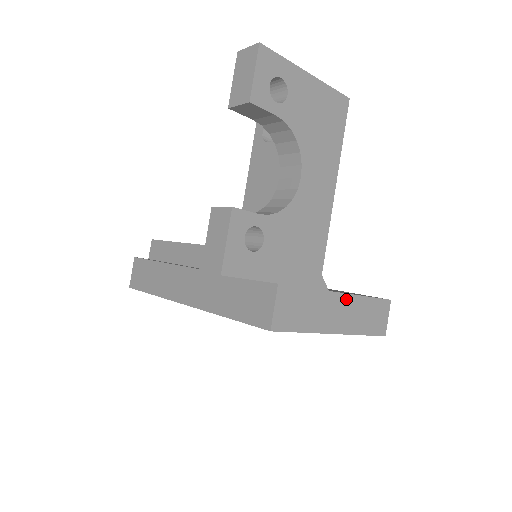
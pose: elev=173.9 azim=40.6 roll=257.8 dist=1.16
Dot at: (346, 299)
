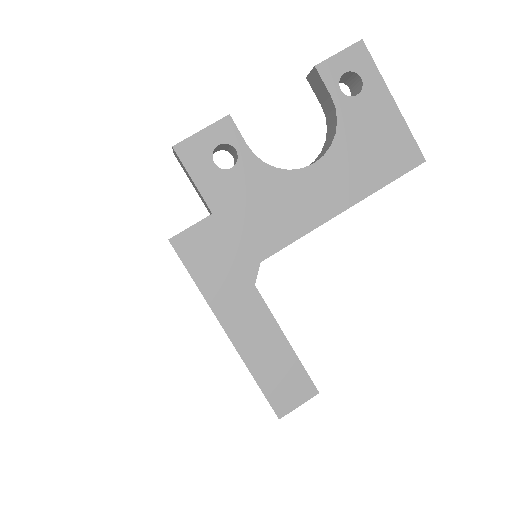
Dot at: (267, 318)
